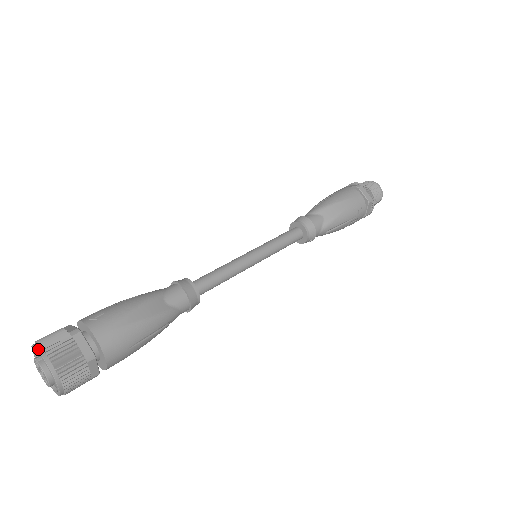
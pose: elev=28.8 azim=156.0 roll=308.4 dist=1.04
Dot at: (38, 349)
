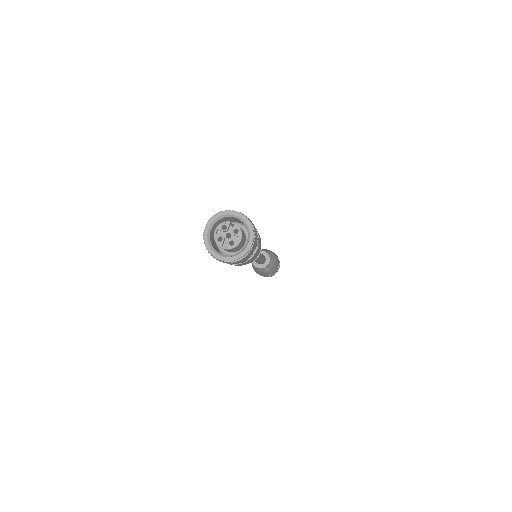
Dot at: (240, 213)
